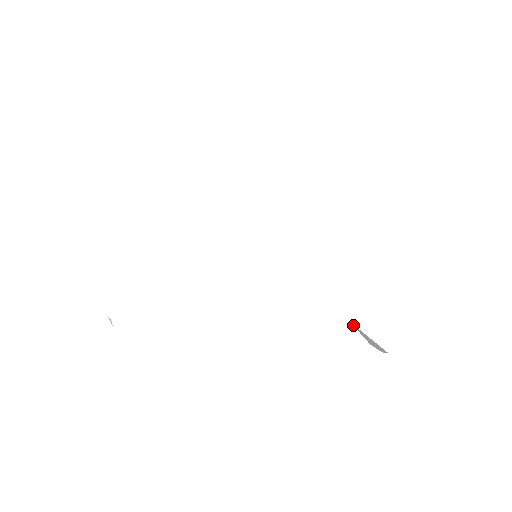
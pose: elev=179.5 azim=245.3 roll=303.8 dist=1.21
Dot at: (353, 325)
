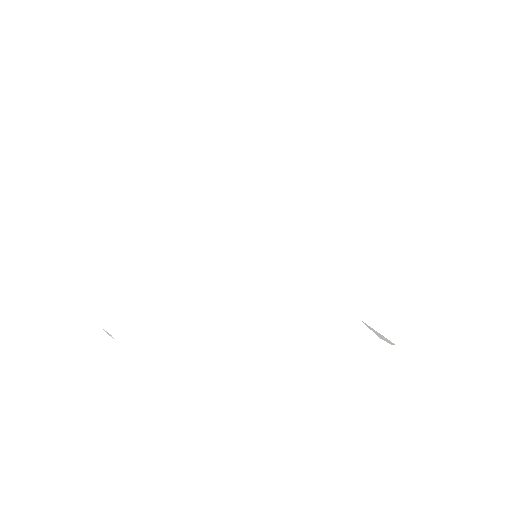
Dot at: (363, 322)
